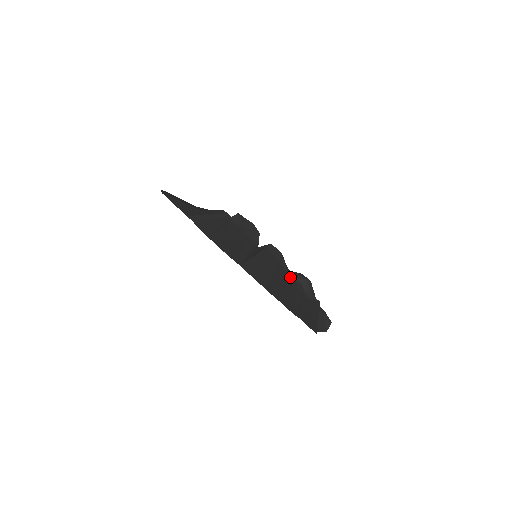
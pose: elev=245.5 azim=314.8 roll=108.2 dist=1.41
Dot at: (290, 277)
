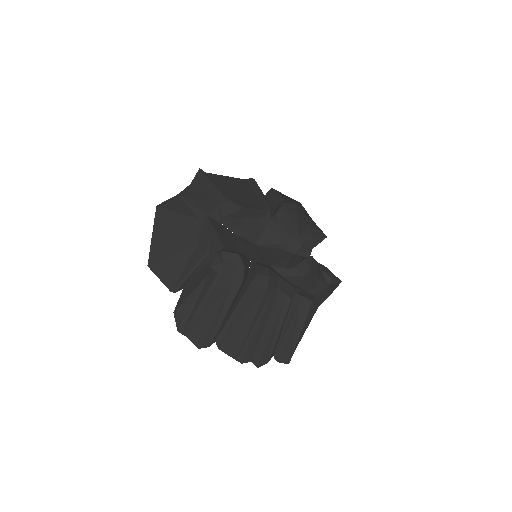
Dot at: (280, 293)
